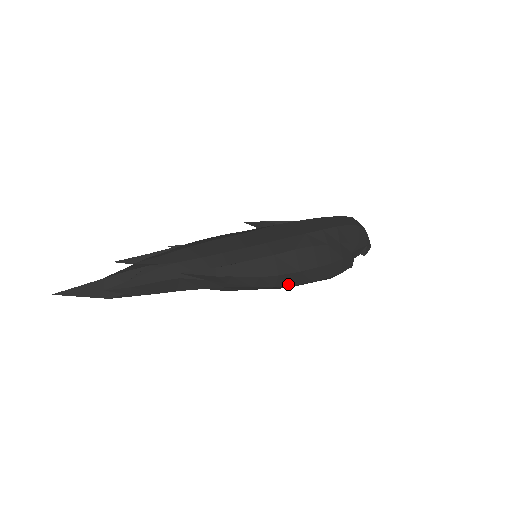
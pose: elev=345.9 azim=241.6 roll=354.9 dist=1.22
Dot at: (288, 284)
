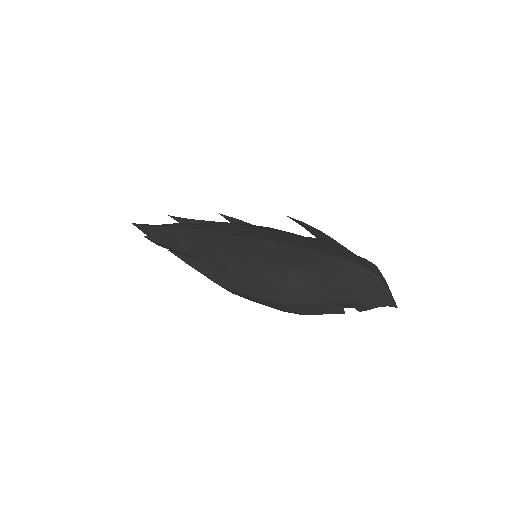
Dot at: (244, 297)
